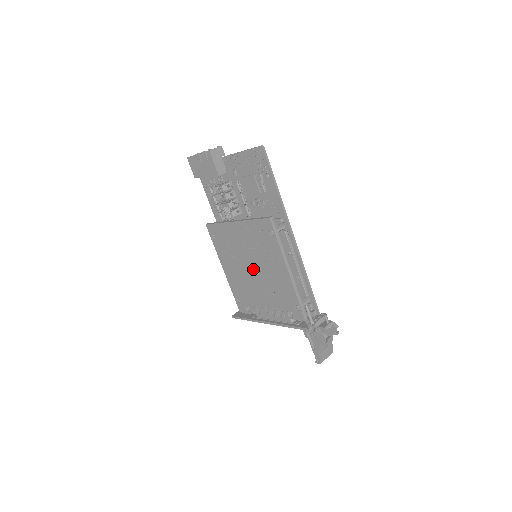
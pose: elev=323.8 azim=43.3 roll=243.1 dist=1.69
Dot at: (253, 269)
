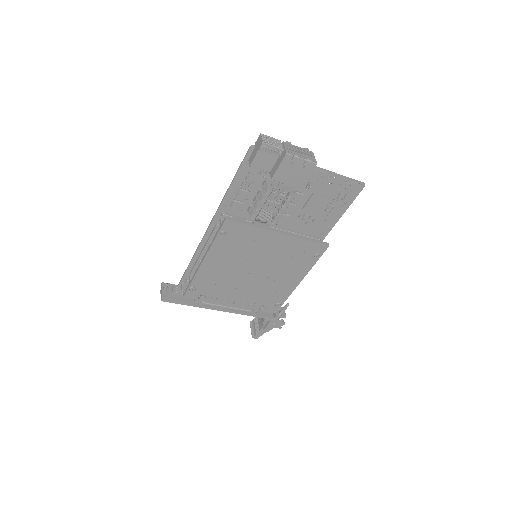
Dot at: (256, 272)
